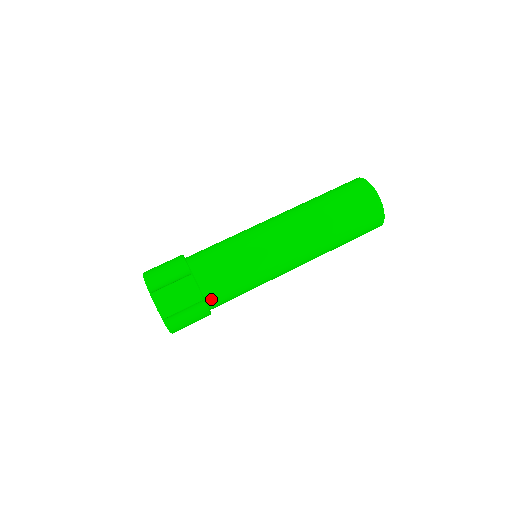
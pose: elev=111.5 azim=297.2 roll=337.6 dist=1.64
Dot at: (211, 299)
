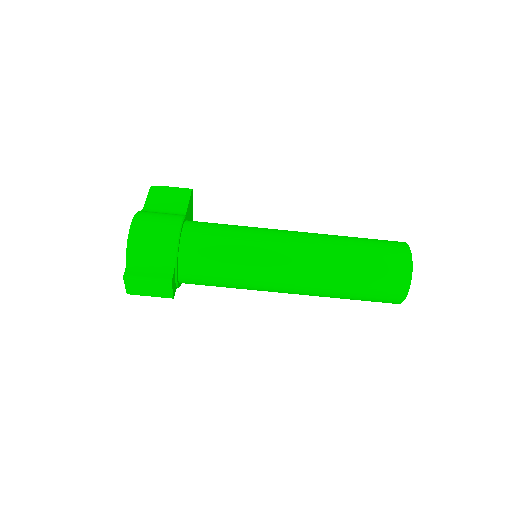
Dot at: (186, 283)
